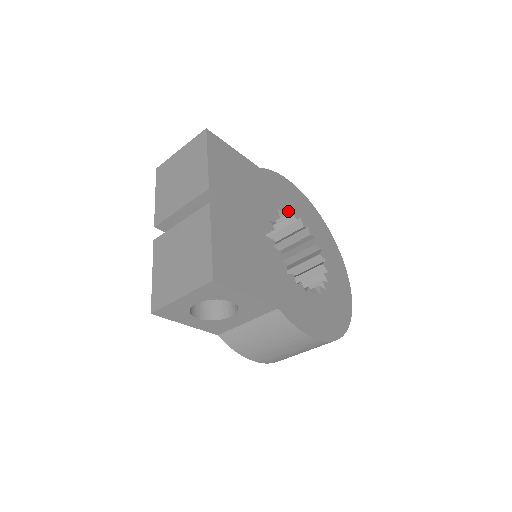
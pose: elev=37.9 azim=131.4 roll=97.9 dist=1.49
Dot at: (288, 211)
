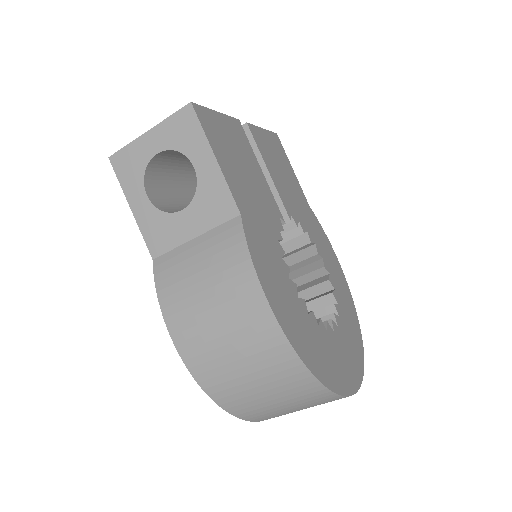
Dot at: (318, 250)
